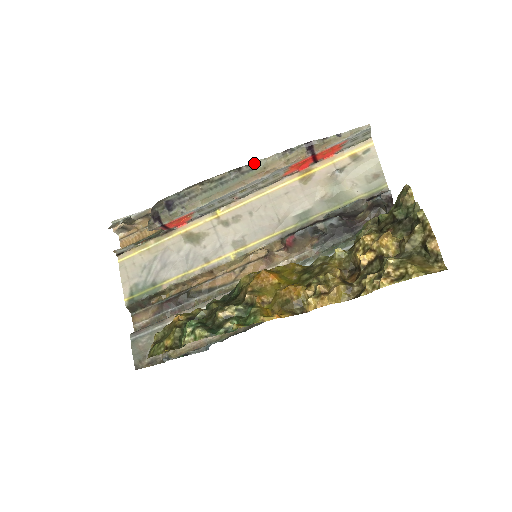
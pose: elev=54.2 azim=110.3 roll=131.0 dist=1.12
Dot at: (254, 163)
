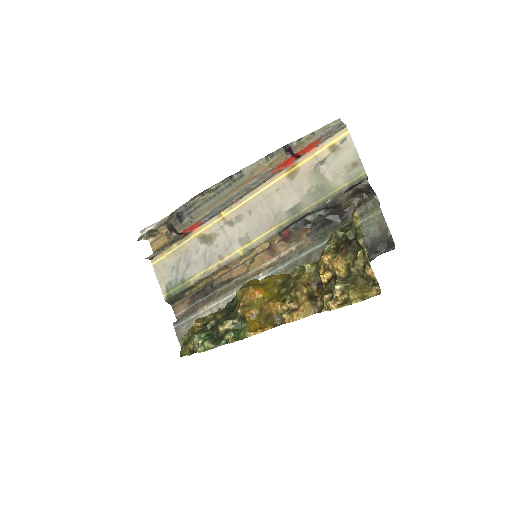
Dot at: (242, 170)
